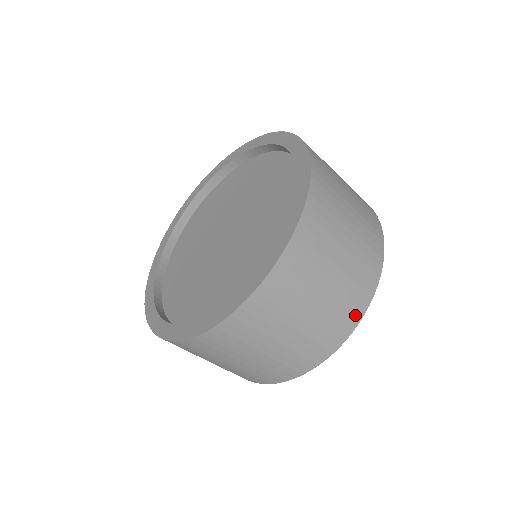
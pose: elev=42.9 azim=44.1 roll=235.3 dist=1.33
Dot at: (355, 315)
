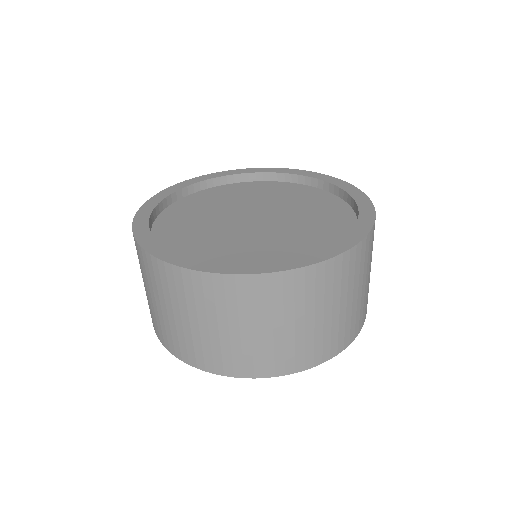
Dot at: (247, 370)
